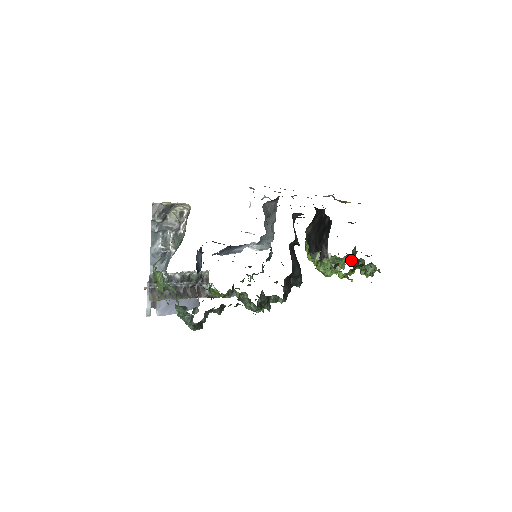
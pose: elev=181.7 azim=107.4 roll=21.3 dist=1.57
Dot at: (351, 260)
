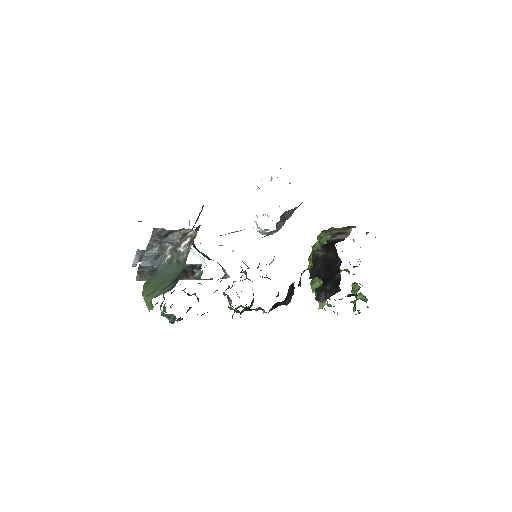
Dot at: occluded
